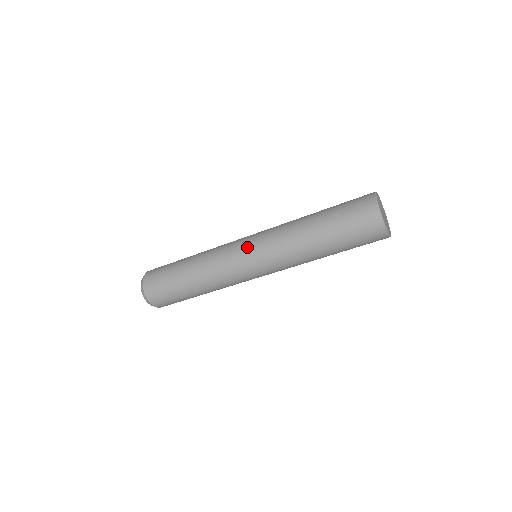
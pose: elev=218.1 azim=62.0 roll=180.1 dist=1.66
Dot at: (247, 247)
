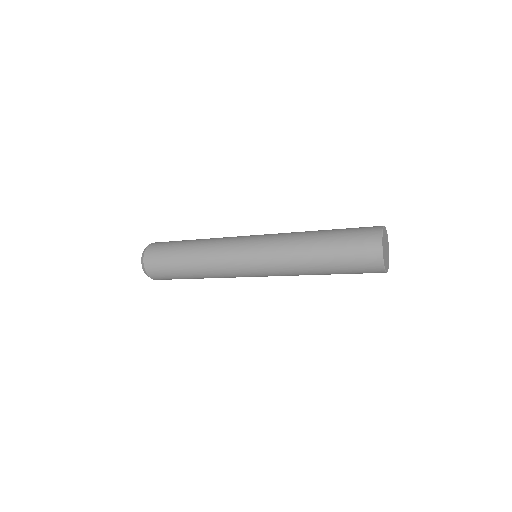
Dot at: (252, 273)
